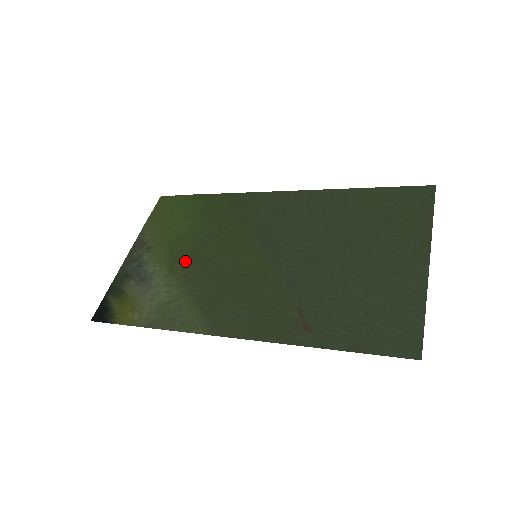
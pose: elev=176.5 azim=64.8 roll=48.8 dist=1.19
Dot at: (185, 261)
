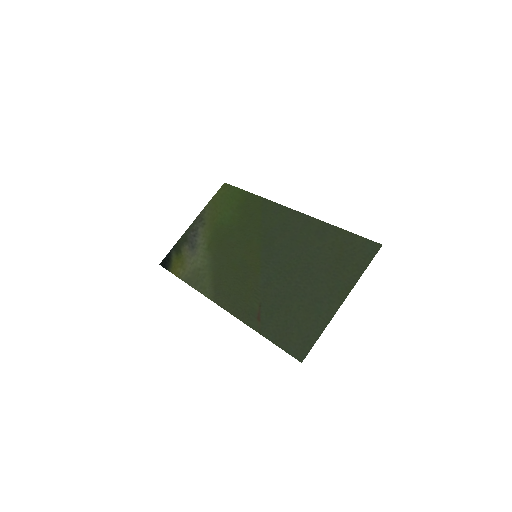
Dot at: (218, 243)
